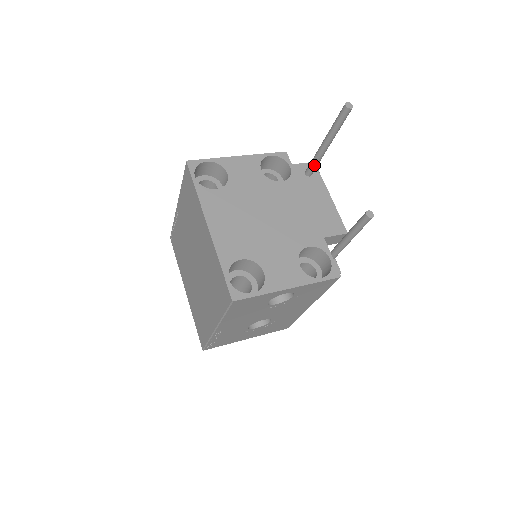
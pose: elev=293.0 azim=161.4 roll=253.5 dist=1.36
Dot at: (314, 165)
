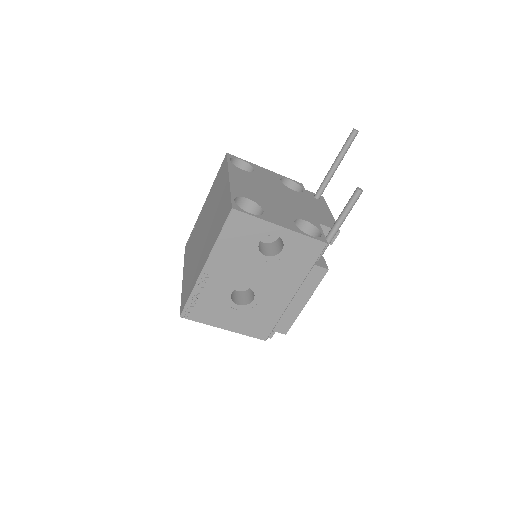
Dot at: (323, 186)
